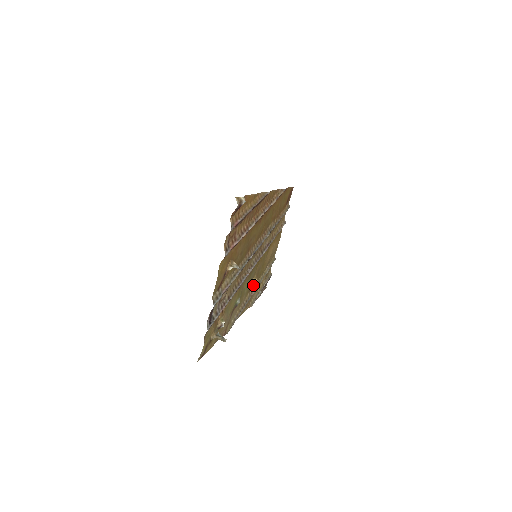
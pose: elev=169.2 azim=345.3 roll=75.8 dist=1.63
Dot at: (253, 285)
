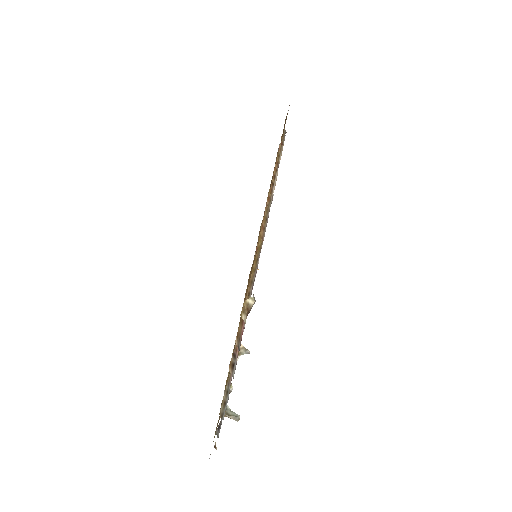
Dot at: occluded
